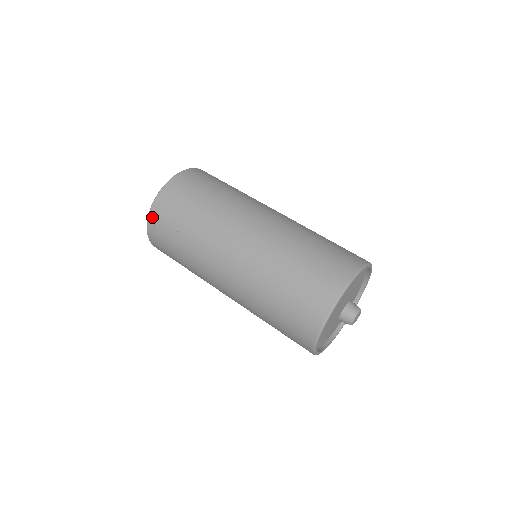
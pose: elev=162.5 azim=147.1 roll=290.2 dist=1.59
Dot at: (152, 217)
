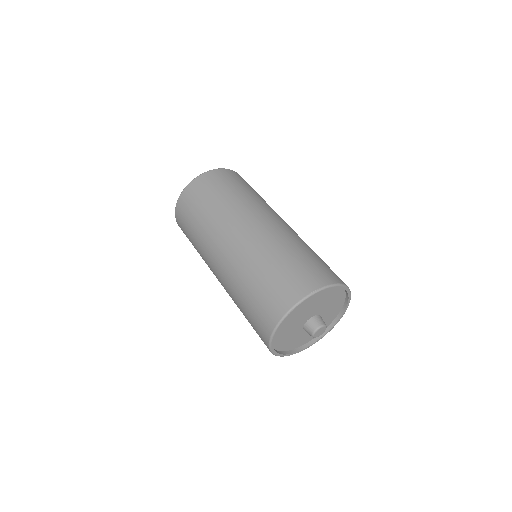
Dot at: (179, 225)
